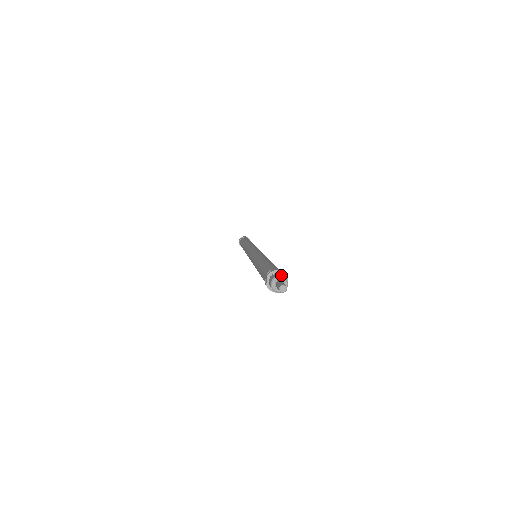
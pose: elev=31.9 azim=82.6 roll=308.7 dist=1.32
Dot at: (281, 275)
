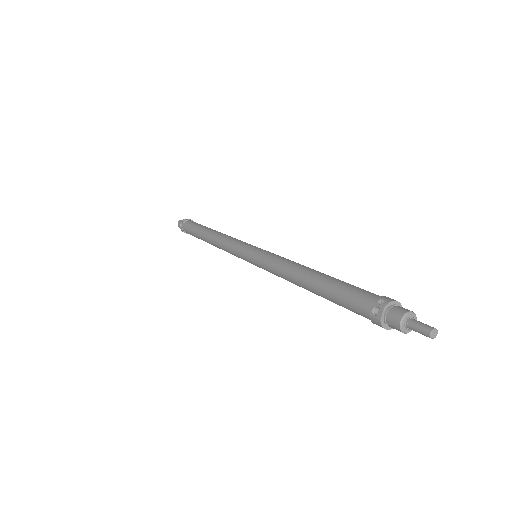
Dot at: (409, 310)
